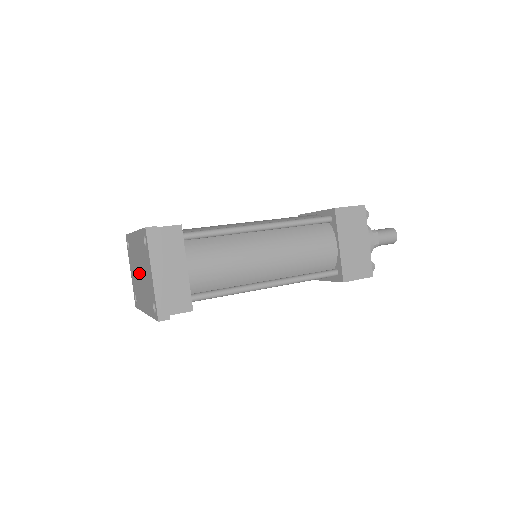
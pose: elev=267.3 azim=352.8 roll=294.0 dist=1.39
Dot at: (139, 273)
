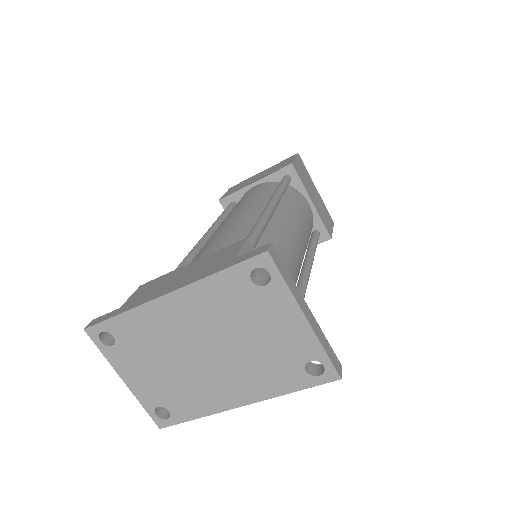
Dot at: (202, 355)
